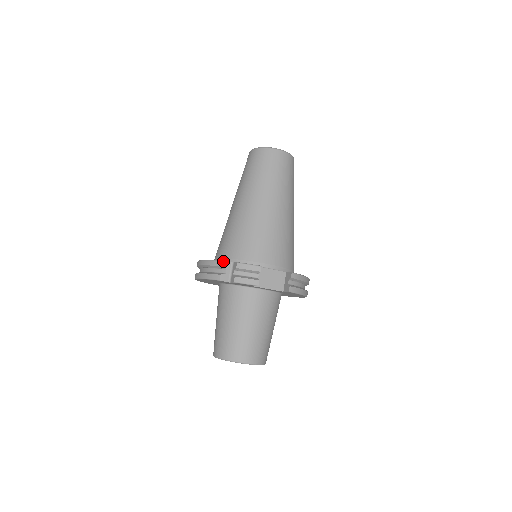
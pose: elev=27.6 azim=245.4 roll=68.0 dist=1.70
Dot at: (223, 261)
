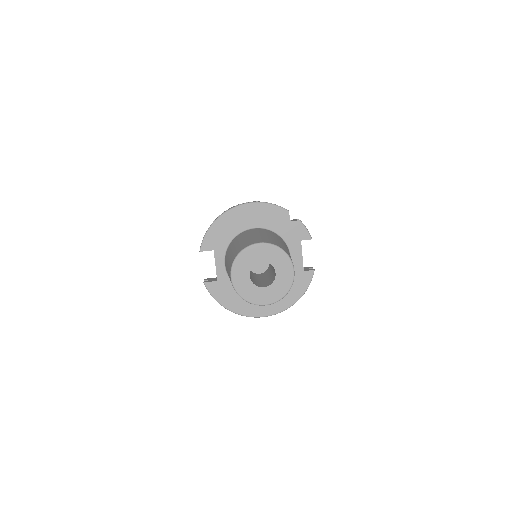
Dot at: occluded
